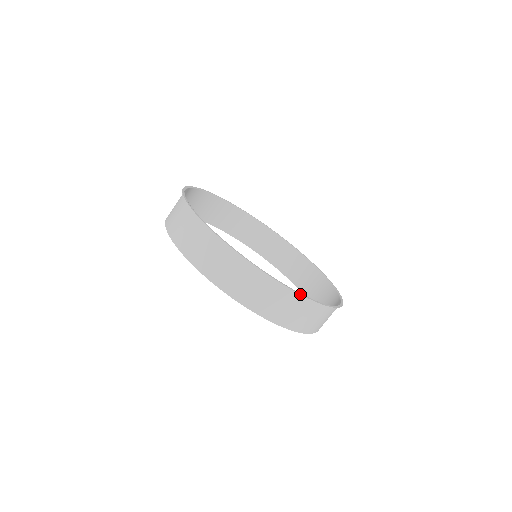
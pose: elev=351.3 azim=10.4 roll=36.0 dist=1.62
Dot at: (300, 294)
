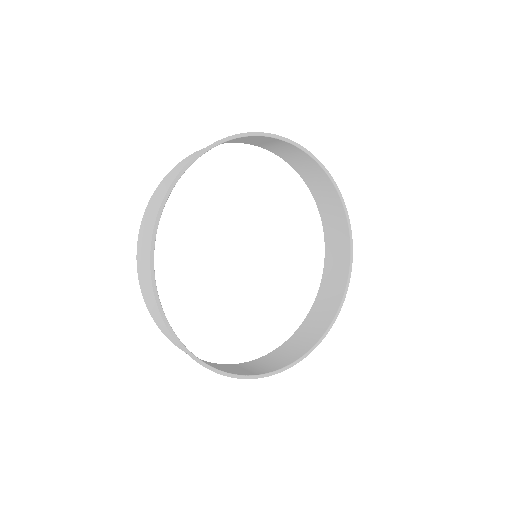
Dot at: (213, 371)
